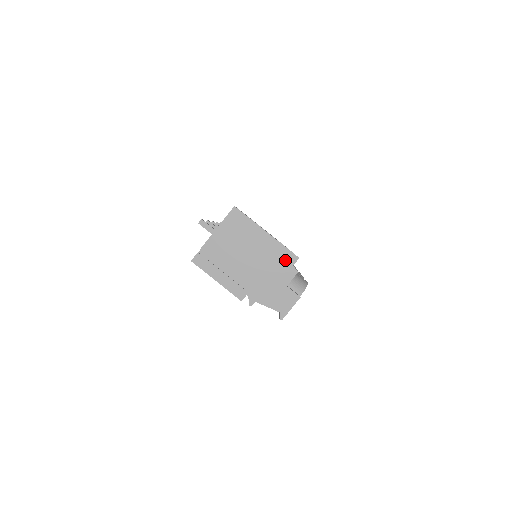
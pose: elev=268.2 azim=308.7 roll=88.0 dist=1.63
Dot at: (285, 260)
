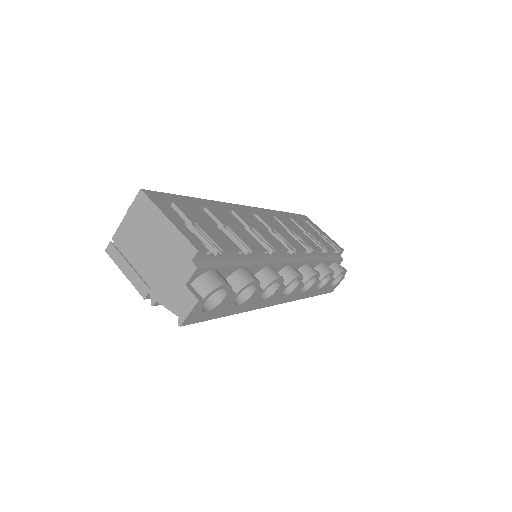
Dot at: (184, 253)
